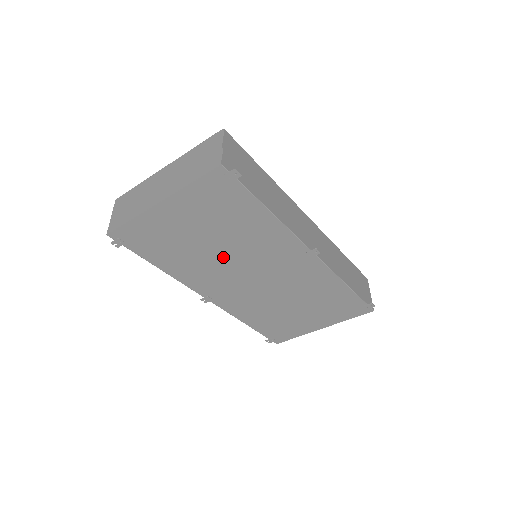
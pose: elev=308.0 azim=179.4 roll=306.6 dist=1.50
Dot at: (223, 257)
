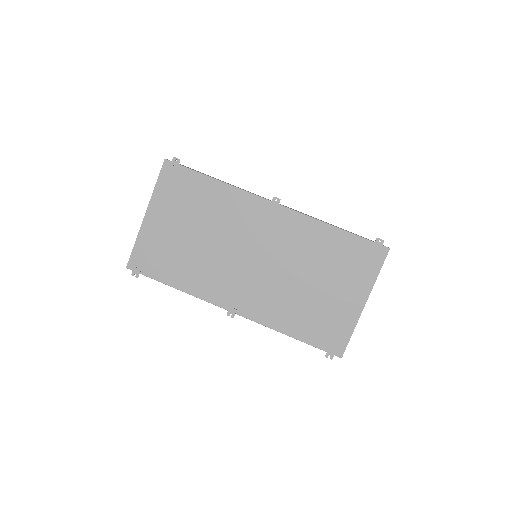
Dot at: (214, 247)
